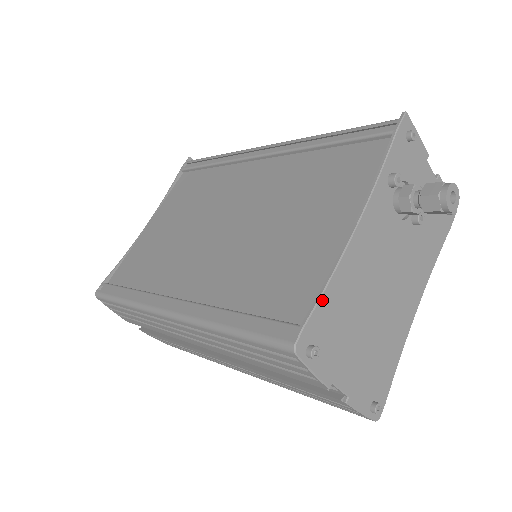
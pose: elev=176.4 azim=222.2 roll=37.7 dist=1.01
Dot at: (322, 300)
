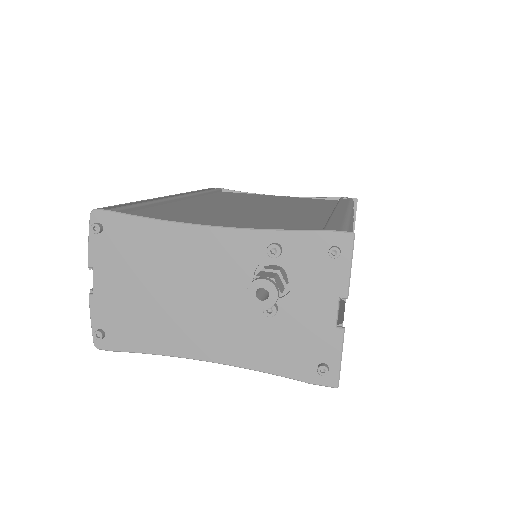
Dot at: (135, 219)
